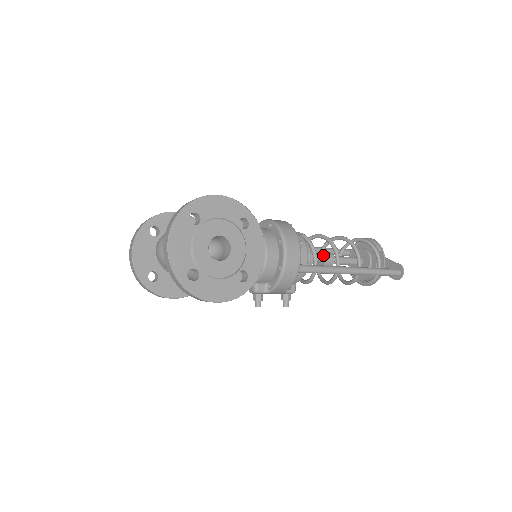
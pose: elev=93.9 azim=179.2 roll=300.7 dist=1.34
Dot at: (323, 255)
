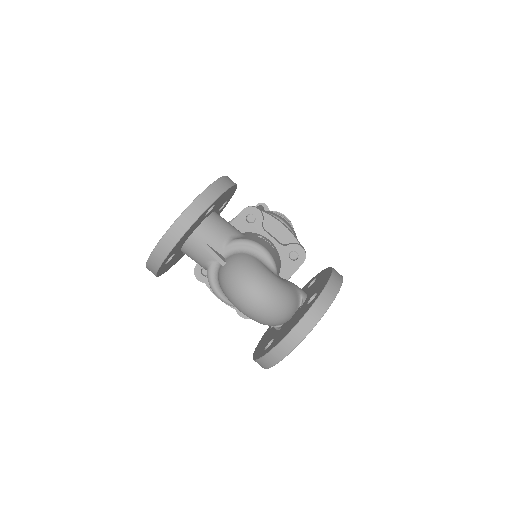
Dot at: occluded
